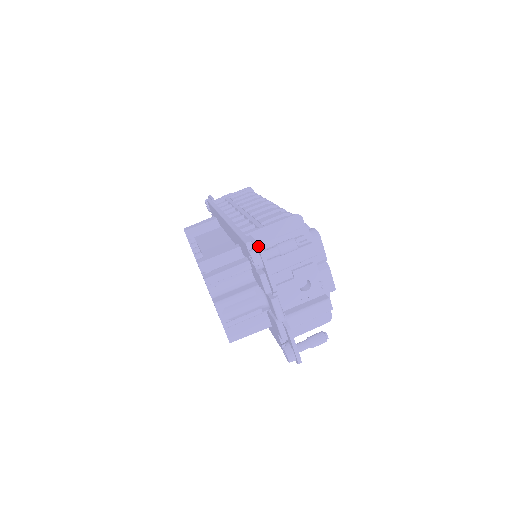
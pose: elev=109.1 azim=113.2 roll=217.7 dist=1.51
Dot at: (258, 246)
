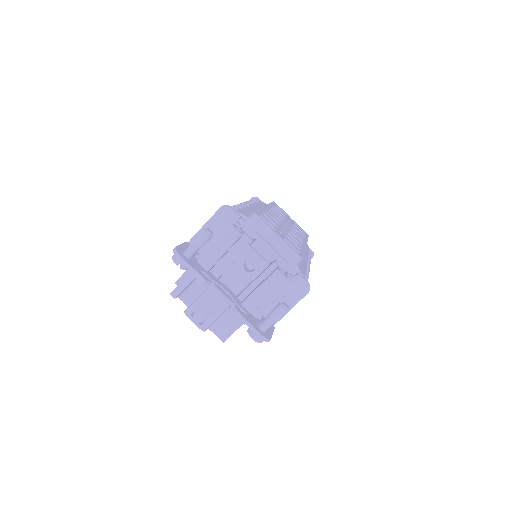
Dot at: (174, 249)
